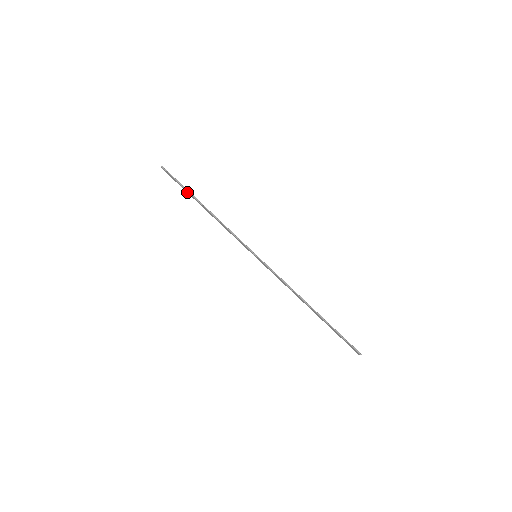
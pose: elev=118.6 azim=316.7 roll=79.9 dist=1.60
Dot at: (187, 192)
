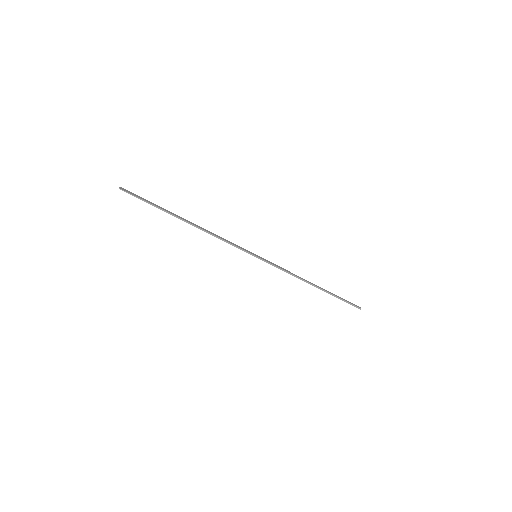
Dot at: (162, 209)
